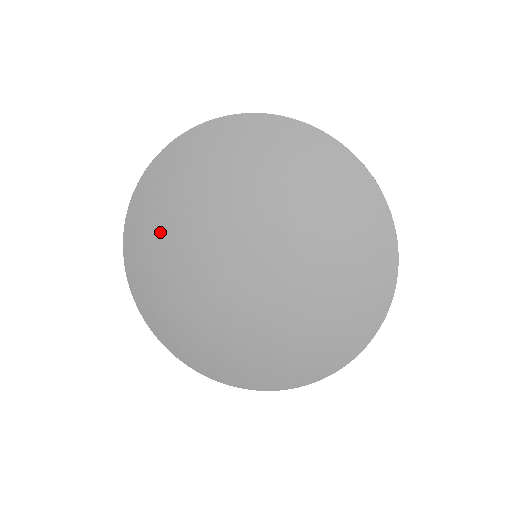
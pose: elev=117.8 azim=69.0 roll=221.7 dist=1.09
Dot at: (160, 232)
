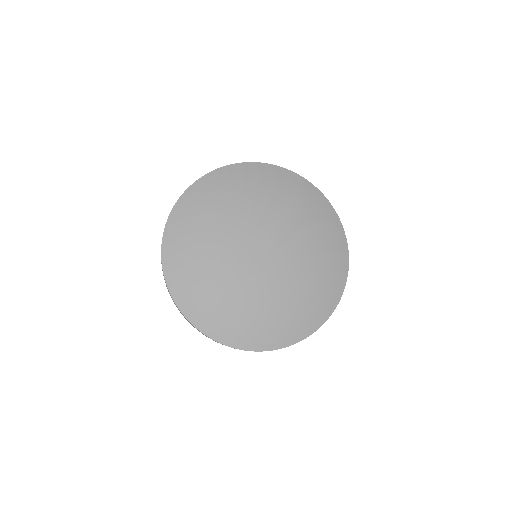
Dot at: (222, 200)
